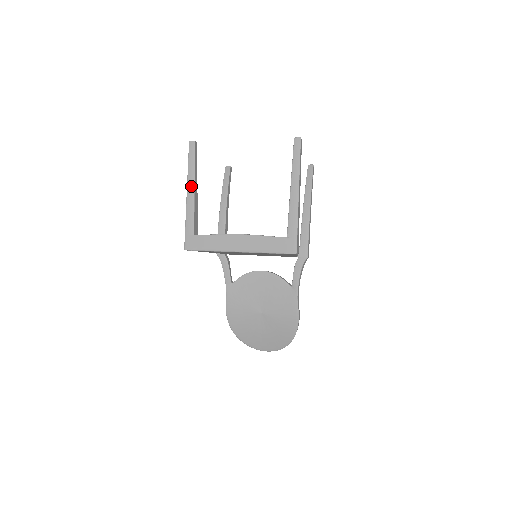
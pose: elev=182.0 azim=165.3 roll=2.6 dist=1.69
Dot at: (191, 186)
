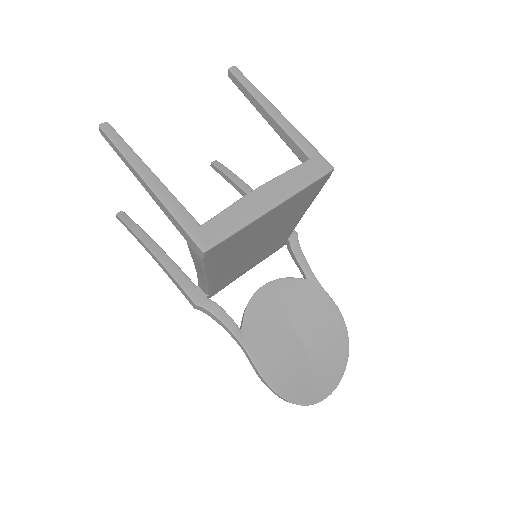
Dot at: (146, 172)
